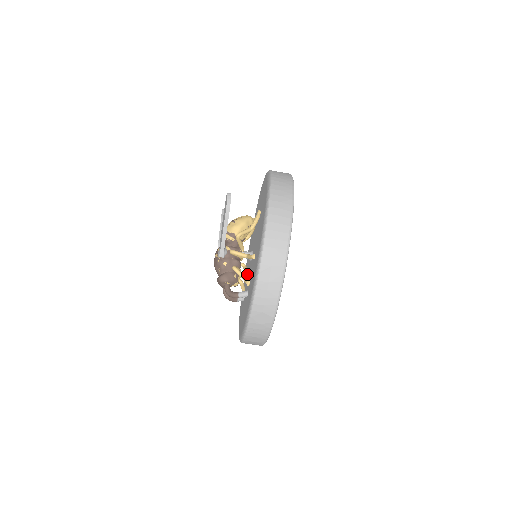
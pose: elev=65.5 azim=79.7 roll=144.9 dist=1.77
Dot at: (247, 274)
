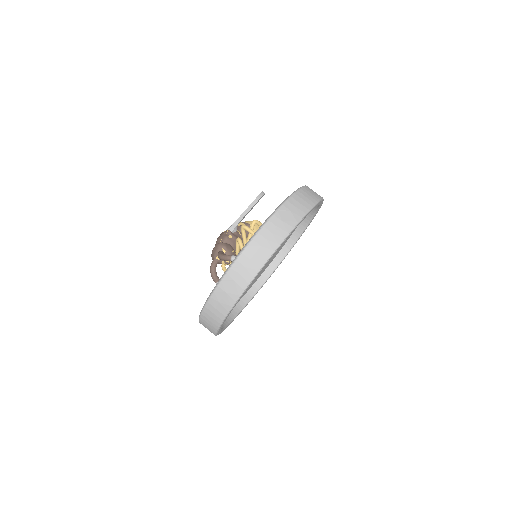
Dot at: occluded
